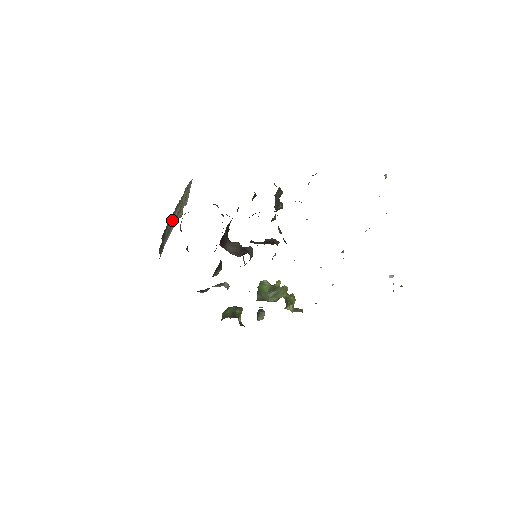
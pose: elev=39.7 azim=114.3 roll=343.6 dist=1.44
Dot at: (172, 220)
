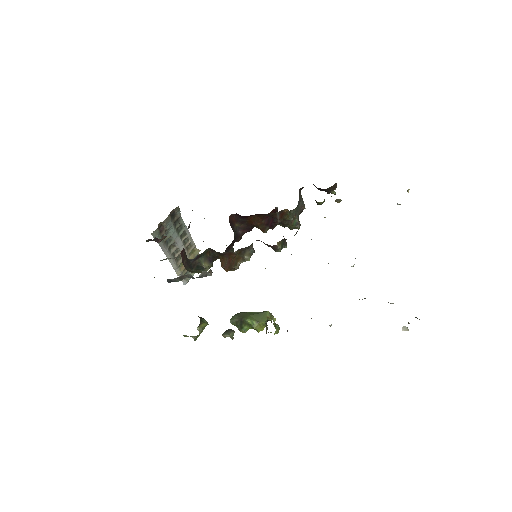
Dot at: (179, 238)
